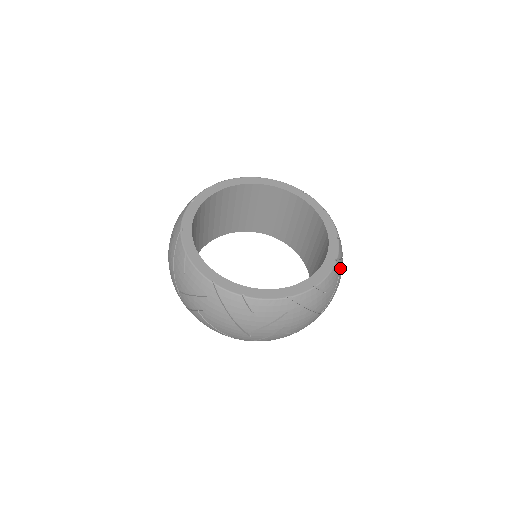
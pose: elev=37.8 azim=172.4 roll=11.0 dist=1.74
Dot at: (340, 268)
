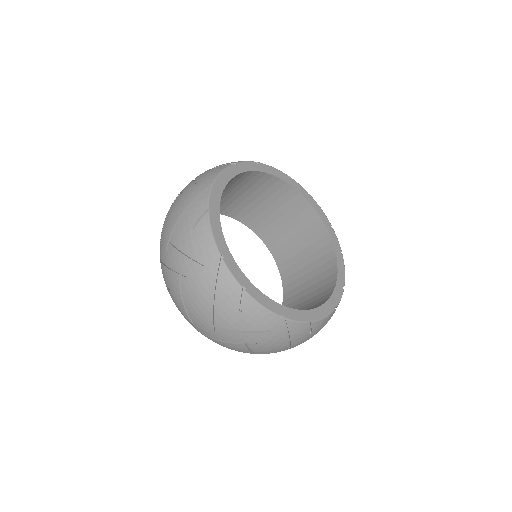
Dot at: occluded
